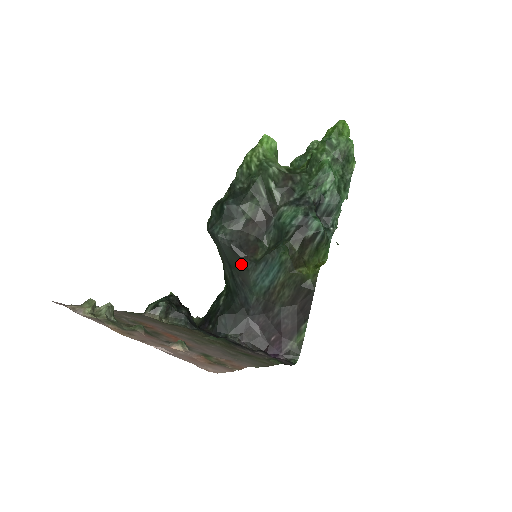
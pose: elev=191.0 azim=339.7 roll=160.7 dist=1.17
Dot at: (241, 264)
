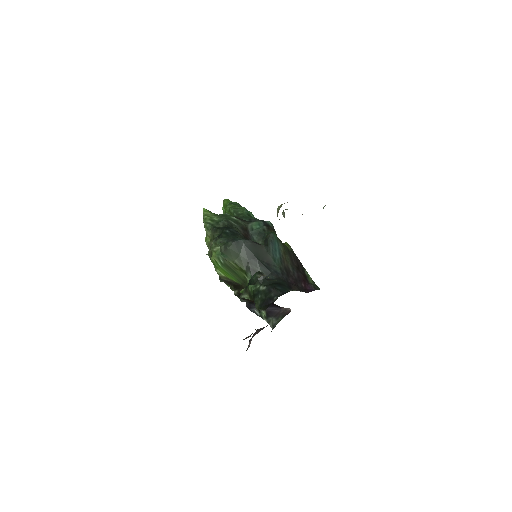
Dot at: (262, 251)
